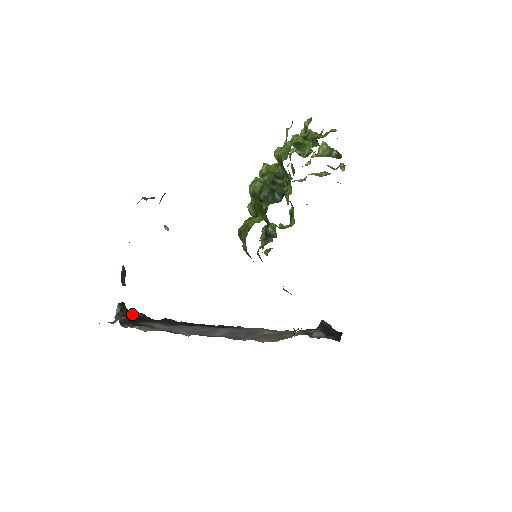
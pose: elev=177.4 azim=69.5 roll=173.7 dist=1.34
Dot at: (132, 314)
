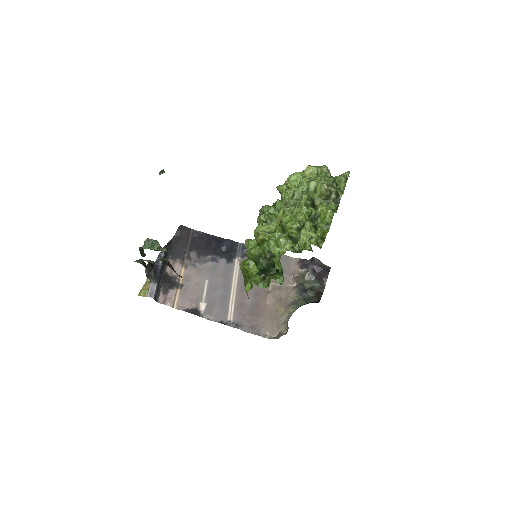
Dot at: (157, 264)
